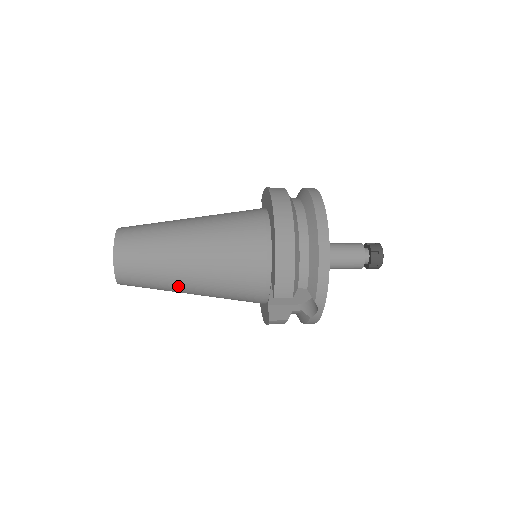
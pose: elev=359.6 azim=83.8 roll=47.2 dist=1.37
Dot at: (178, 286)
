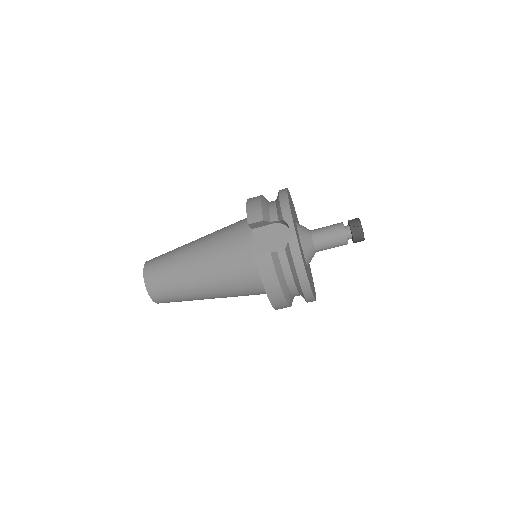
Dot at: (187, 268)
